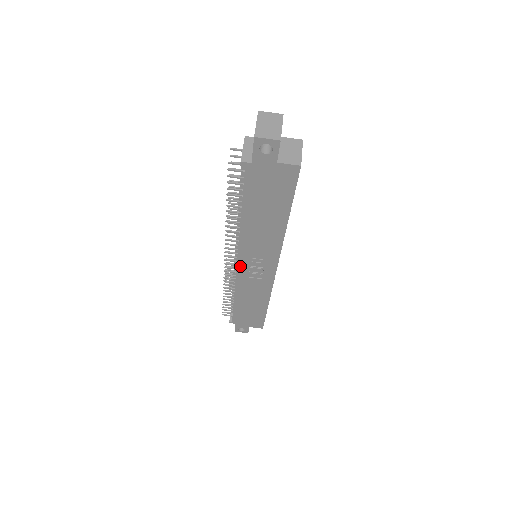
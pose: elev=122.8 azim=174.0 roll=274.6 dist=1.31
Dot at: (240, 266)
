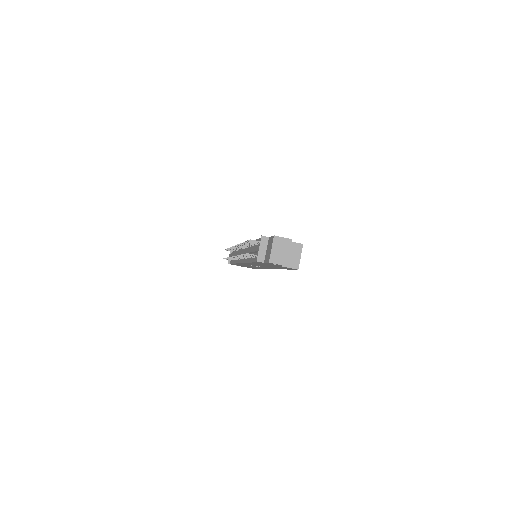
Dot at: occluded
